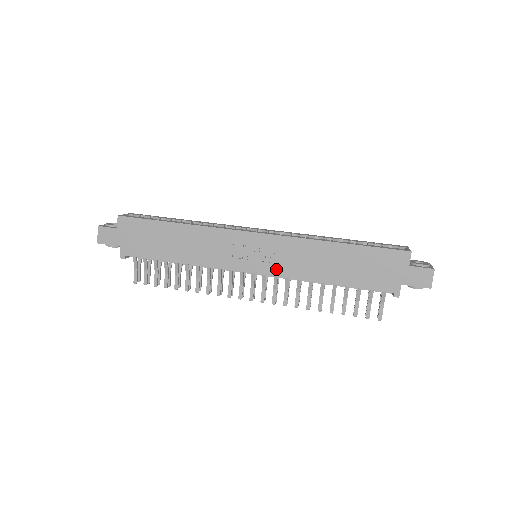
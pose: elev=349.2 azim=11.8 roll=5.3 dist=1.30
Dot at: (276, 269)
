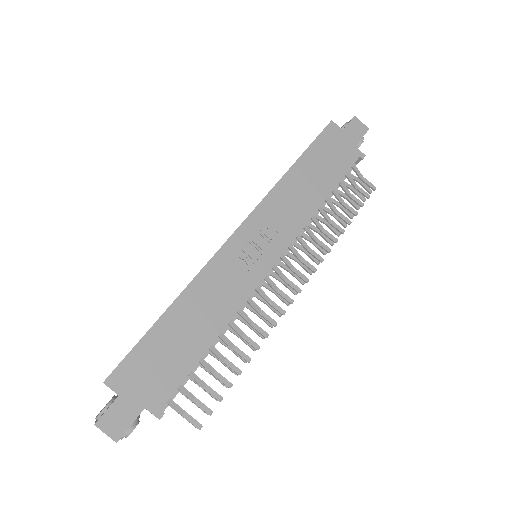
Dot at: (285, 237)
